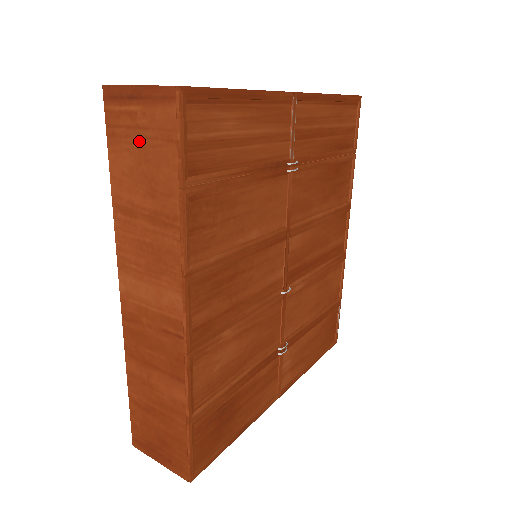
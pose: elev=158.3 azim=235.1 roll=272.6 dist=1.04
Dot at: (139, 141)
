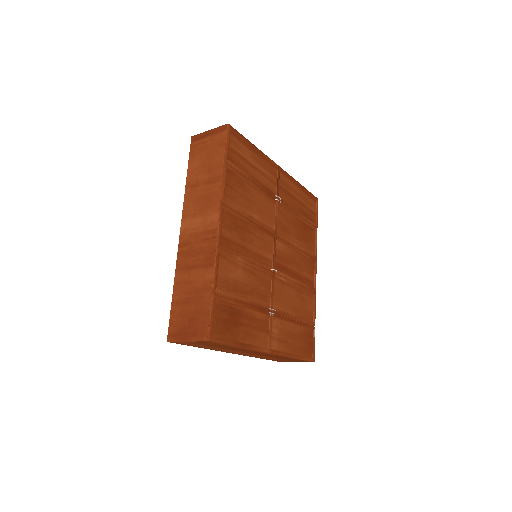
Dot at: (206, 151)
